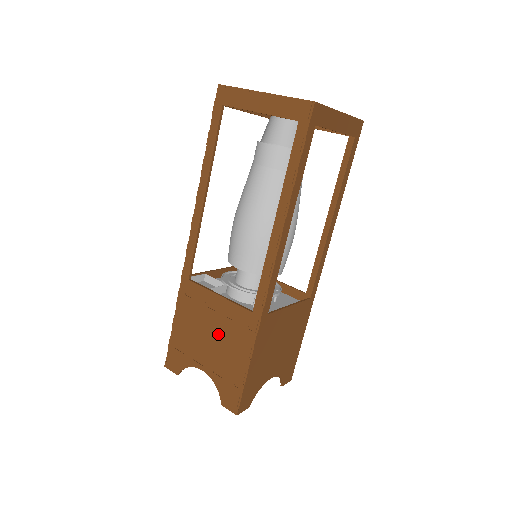
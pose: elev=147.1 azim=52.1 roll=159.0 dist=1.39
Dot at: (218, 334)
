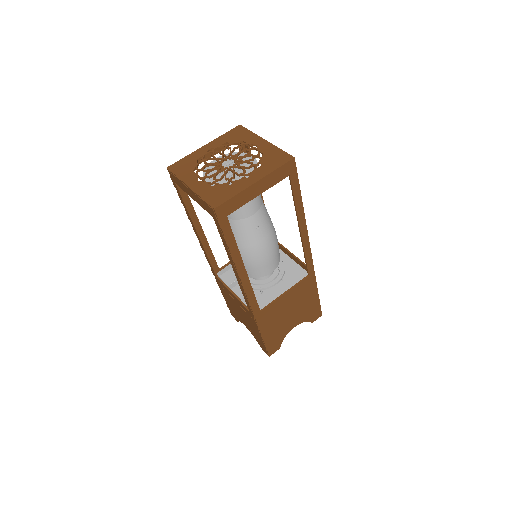
Dot at: (242, 313)
